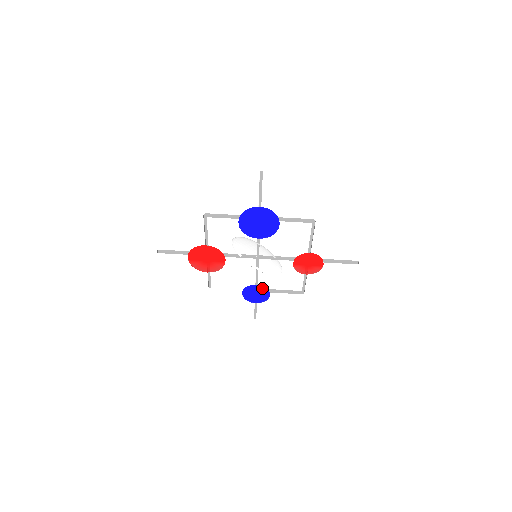
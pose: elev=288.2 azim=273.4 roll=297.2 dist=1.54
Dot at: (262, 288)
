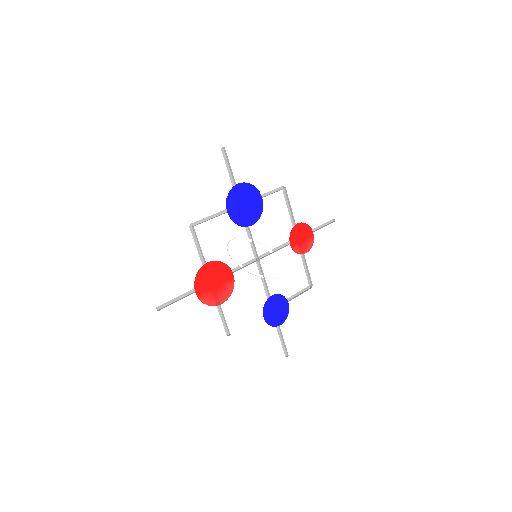
Dot at: (278, 298)
